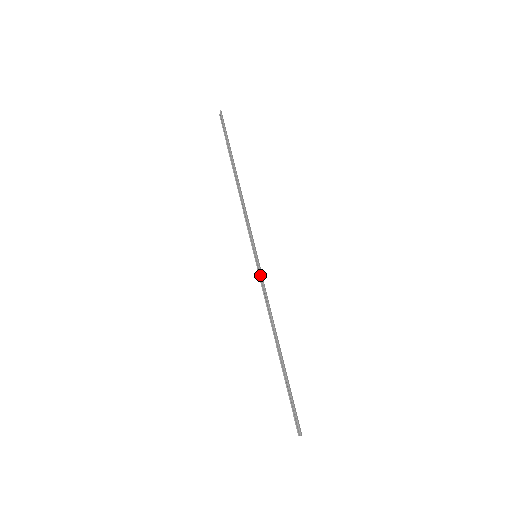
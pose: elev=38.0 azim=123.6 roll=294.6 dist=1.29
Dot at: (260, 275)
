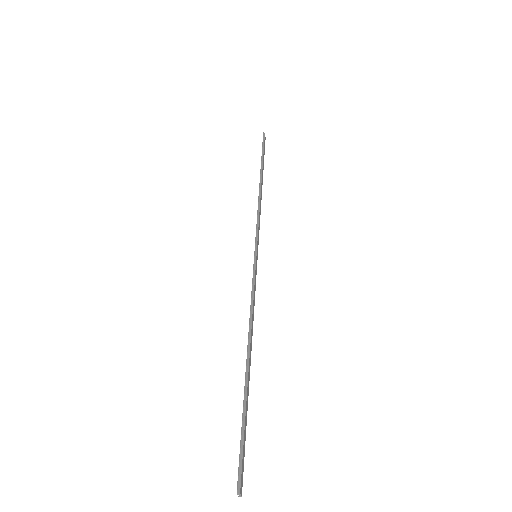
Dot at: (253, 274)
